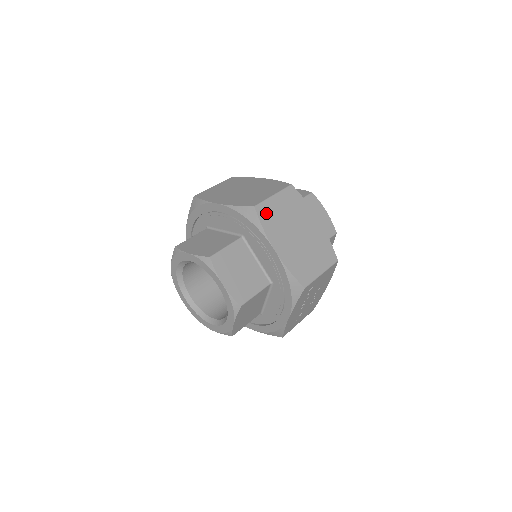
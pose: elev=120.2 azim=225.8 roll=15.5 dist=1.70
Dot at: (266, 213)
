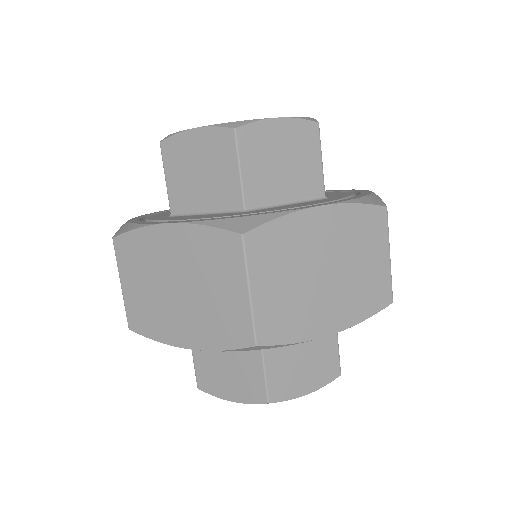
Dot at: (274, 325)
